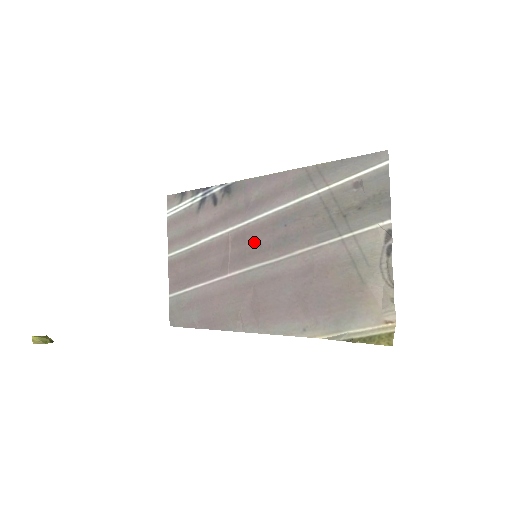
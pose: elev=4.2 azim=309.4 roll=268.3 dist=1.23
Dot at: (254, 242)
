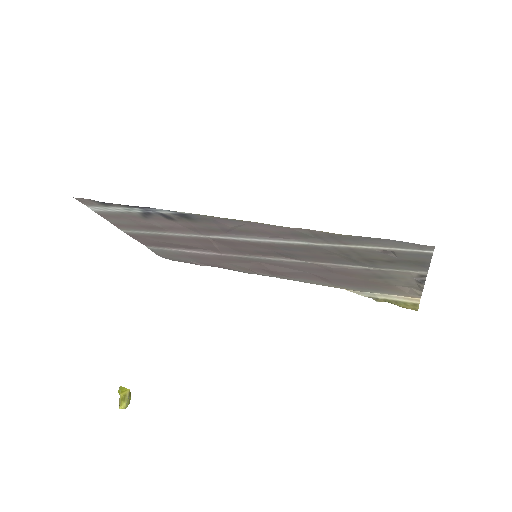
Dot at: (248, 249)
